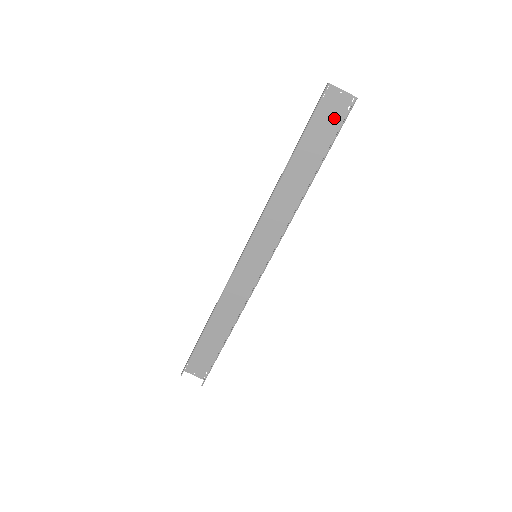
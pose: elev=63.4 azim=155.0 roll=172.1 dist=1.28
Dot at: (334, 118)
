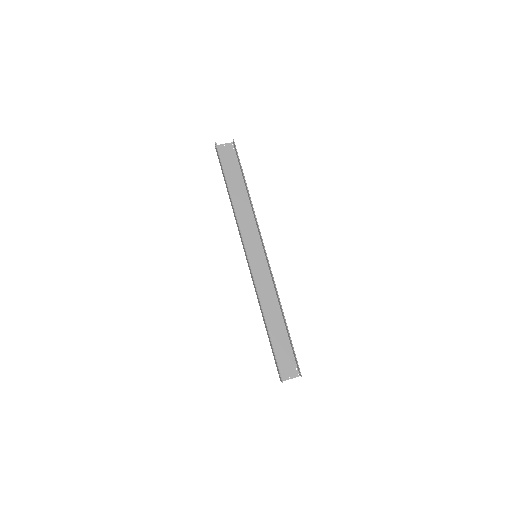
Dot at: (231, 158)
